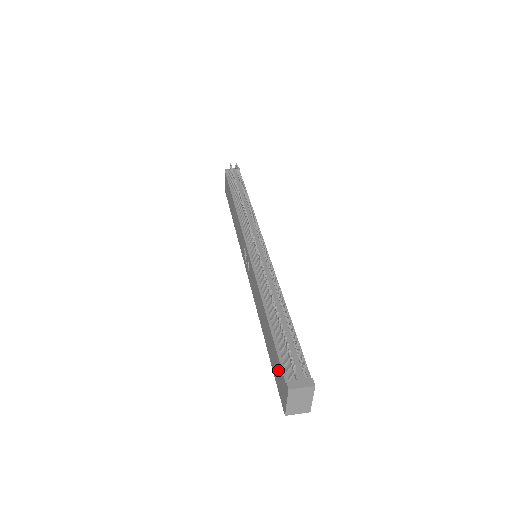
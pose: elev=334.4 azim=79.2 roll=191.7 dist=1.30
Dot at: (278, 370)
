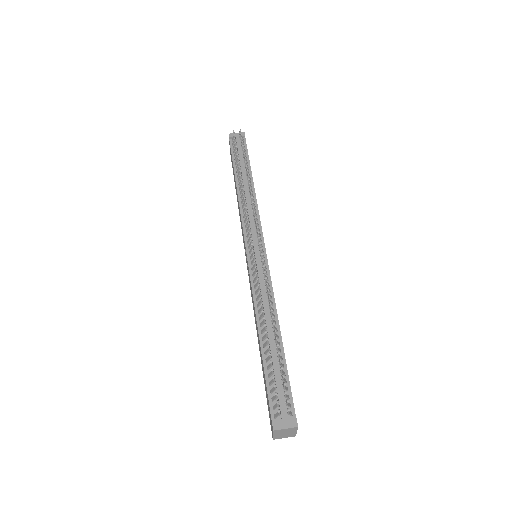
Dot at: occluded
